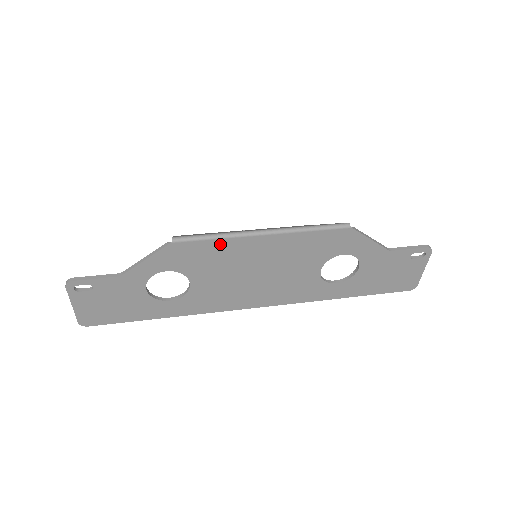
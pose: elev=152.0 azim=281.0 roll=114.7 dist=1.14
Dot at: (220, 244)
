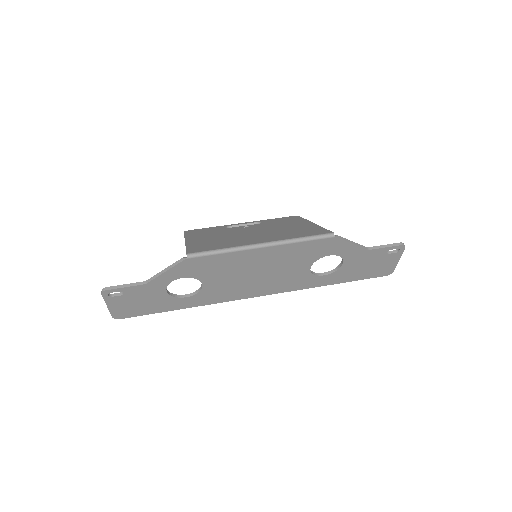
Dot at: (226, 256)
